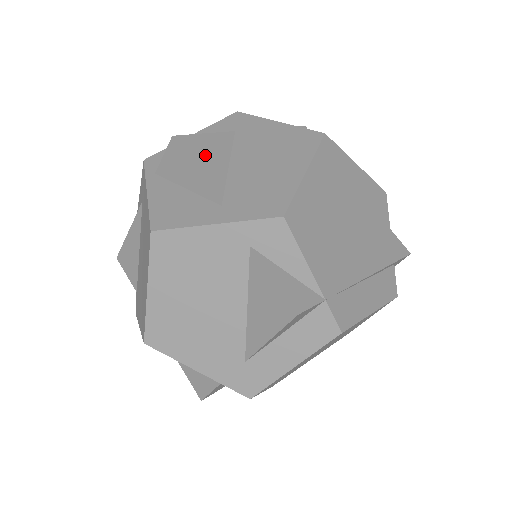
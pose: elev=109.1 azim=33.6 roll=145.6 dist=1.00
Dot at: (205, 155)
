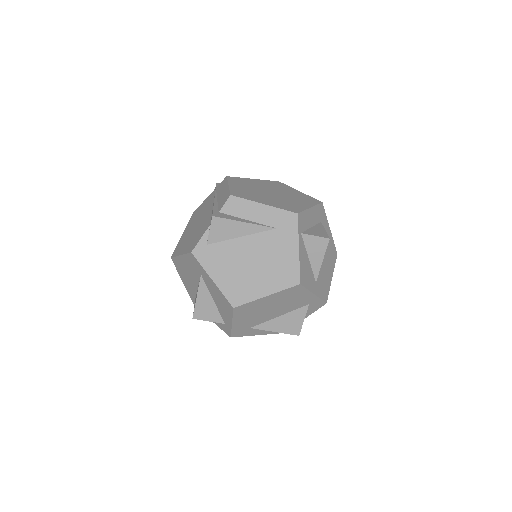
Dot at: occluded
